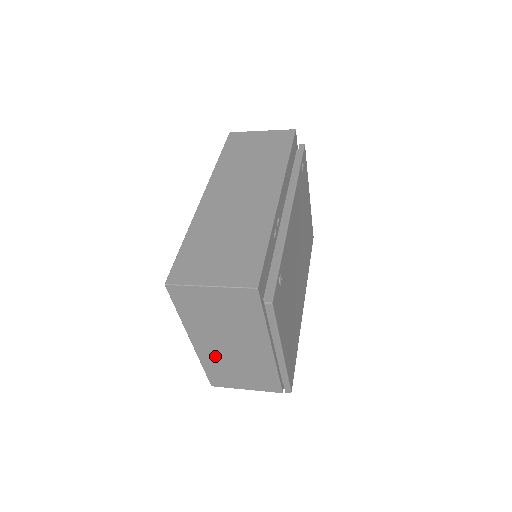
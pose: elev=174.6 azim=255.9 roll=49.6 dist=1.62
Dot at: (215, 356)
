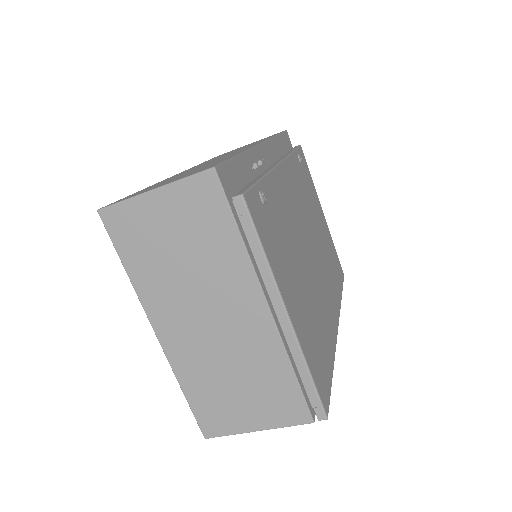
Dot at: (193, 356)
